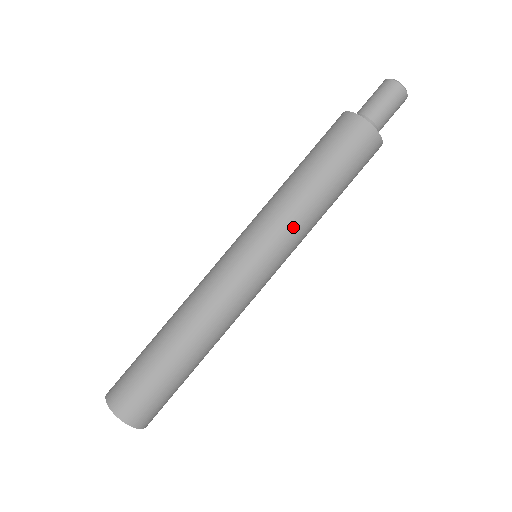
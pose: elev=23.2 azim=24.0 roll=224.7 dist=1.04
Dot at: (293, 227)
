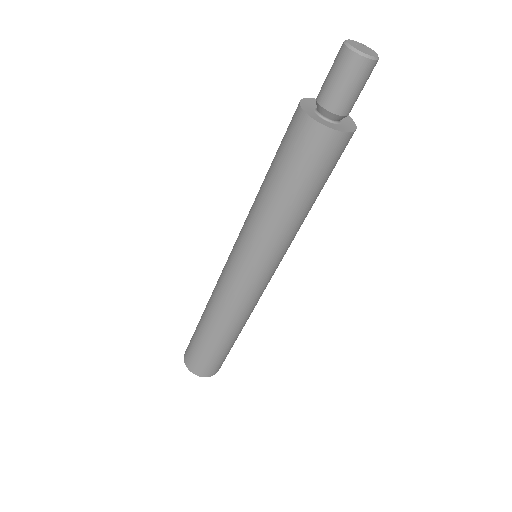
Dot at: (276, 243)
